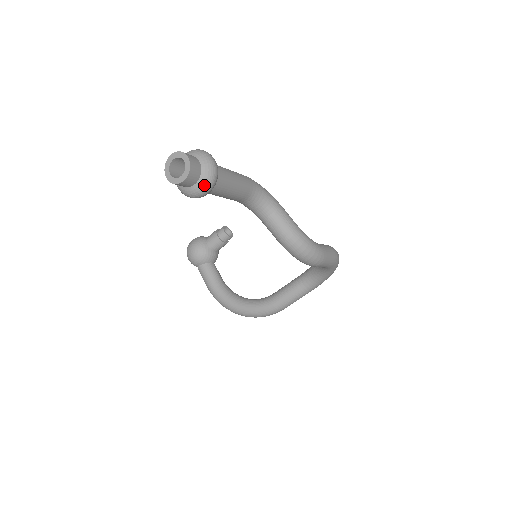
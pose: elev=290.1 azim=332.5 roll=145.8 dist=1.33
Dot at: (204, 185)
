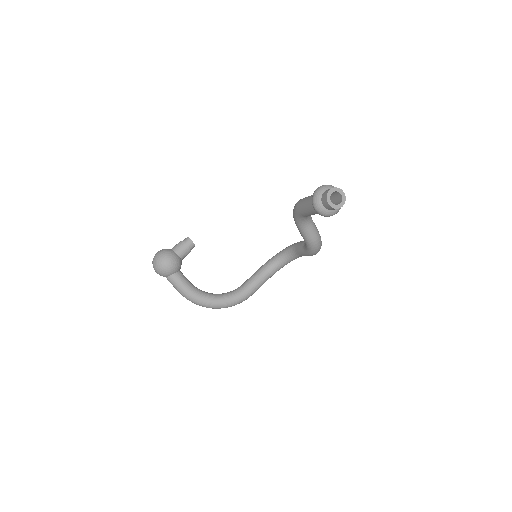
Dot at: (340, 208)
